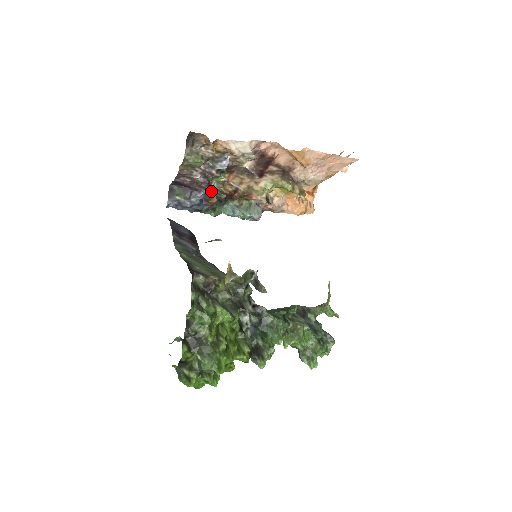
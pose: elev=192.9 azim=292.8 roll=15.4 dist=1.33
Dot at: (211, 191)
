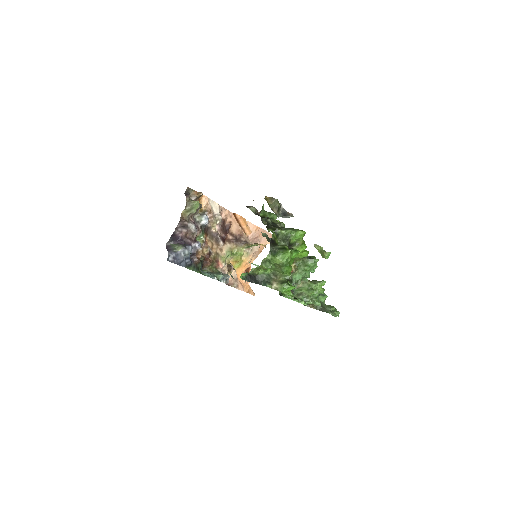
Dot at: (199, 242)
